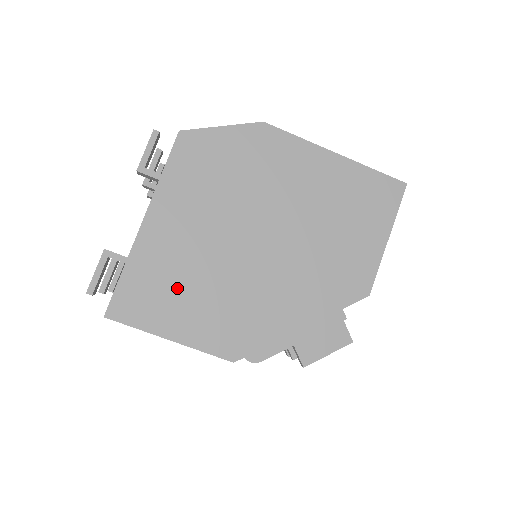
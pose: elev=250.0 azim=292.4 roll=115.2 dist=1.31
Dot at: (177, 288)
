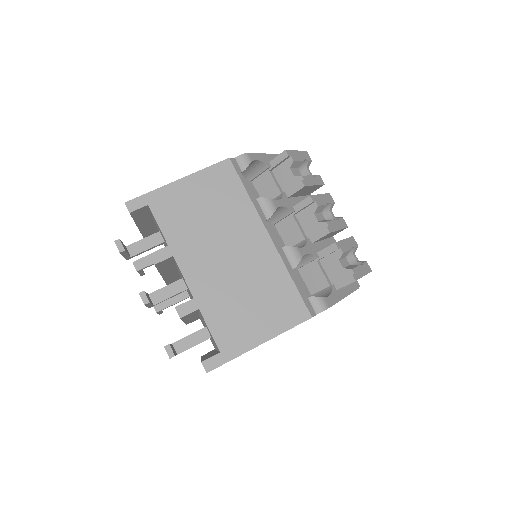
Dot at: occluded
